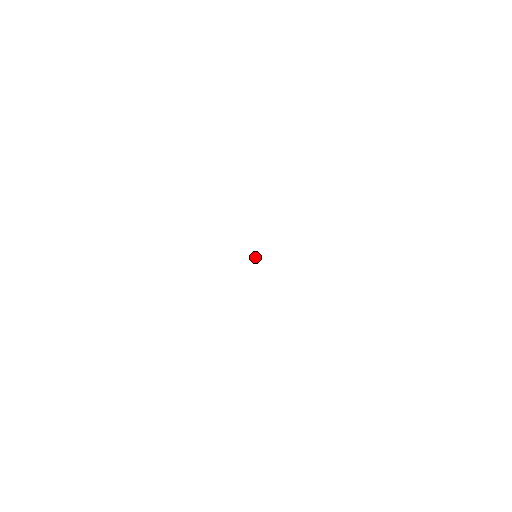
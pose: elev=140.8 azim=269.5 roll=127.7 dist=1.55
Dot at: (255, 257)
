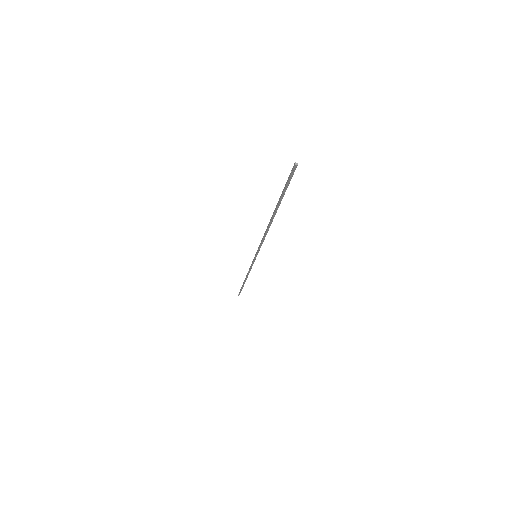
Dot at: (269, 224)
